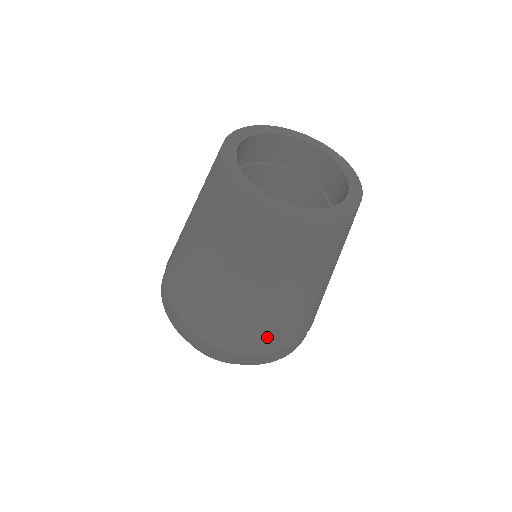
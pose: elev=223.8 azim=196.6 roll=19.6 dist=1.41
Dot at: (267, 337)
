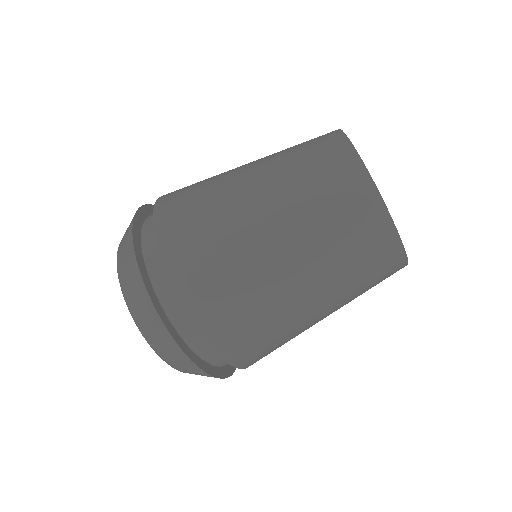
Dot at: (202, 266)
